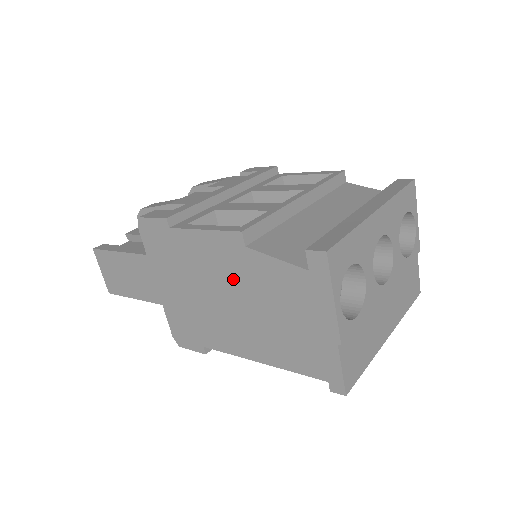
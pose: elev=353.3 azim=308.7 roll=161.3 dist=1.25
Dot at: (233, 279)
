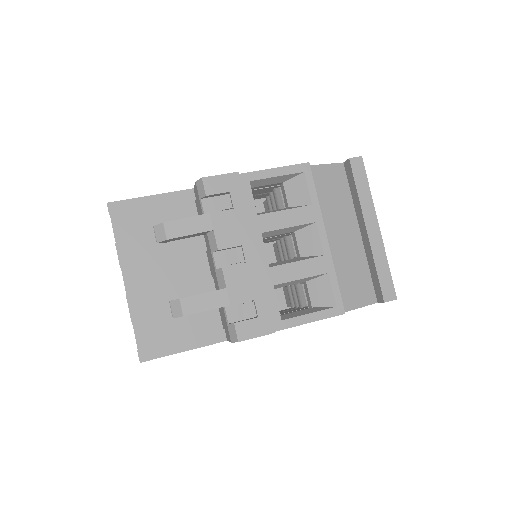
Dot at: occluded
